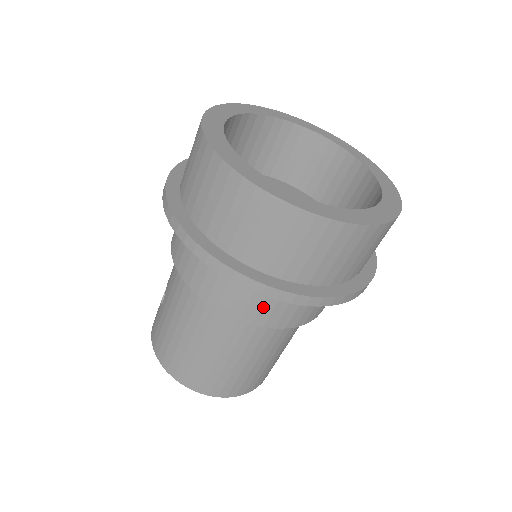
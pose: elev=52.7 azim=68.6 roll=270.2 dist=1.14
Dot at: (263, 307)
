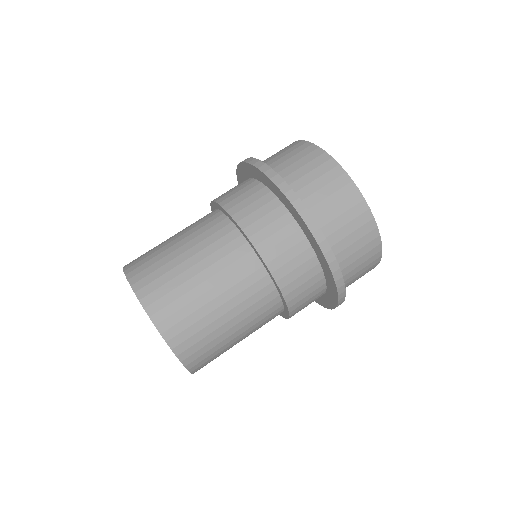
Dot at: (267, 228)
